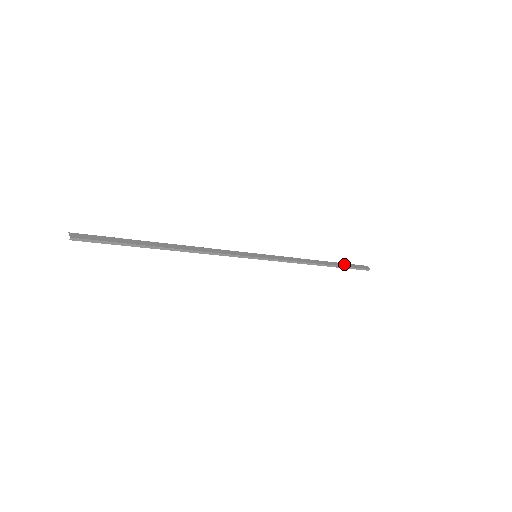
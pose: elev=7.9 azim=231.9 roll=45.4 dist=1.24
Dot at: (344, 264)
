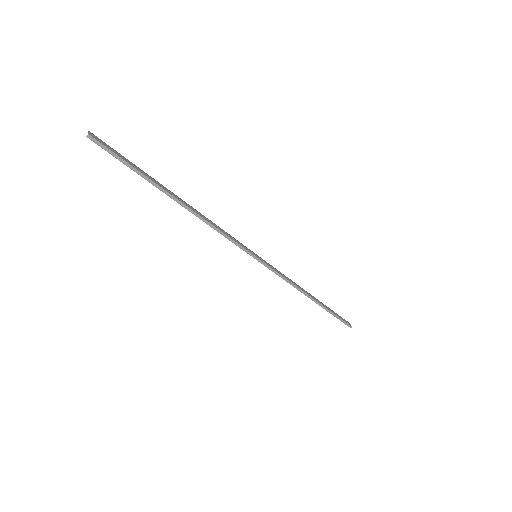
Dot at: occluded
